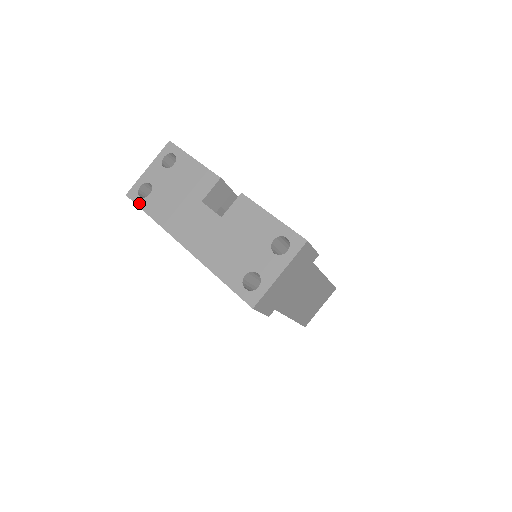
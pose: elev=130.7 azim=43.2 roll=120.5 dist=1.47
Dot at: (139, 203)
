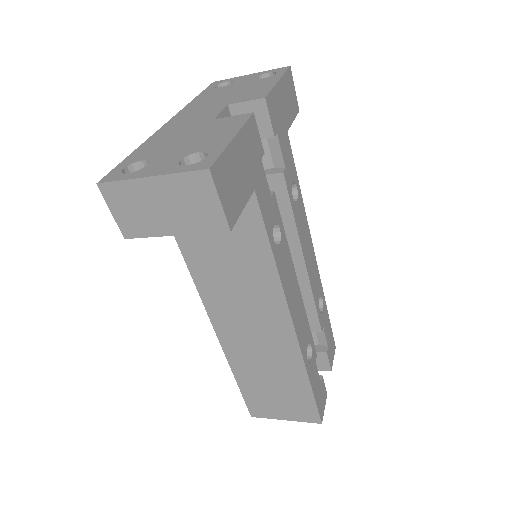
Dot at: (208, 88)
